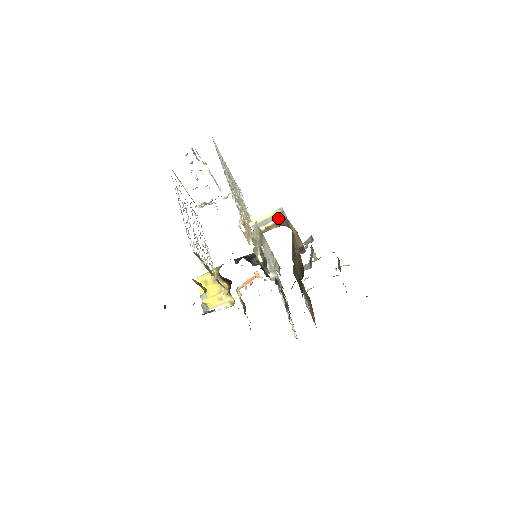
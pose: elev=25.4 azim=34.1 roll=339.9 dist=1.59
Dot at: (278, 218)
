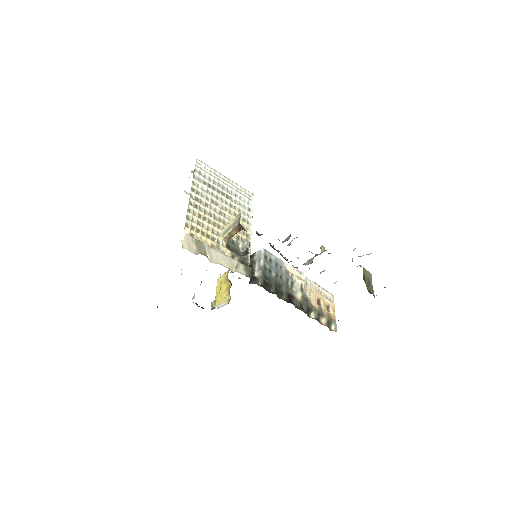
Dot at: (236, 224)
